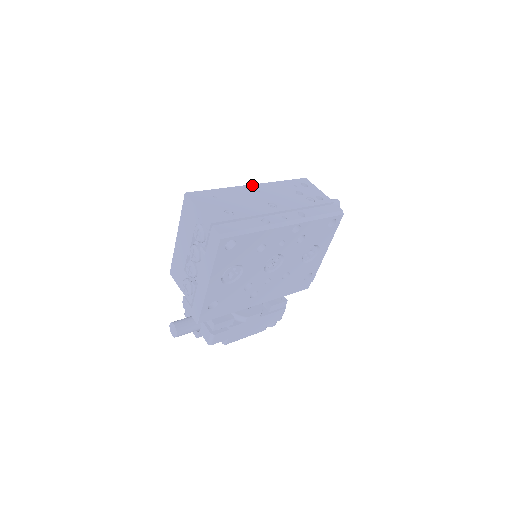
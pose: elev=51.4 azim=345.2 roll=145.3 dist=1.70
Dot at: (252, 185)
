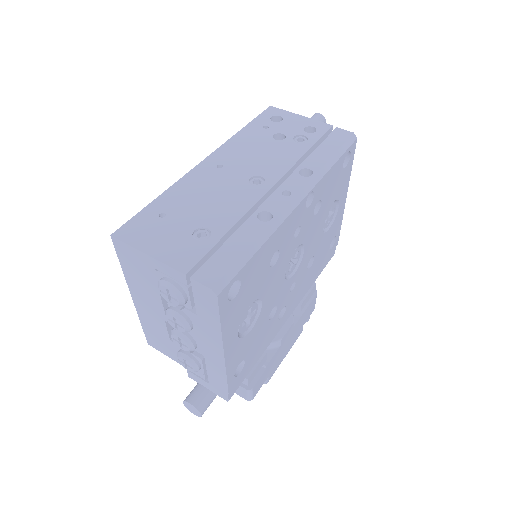
Dot at: (205, 160)
